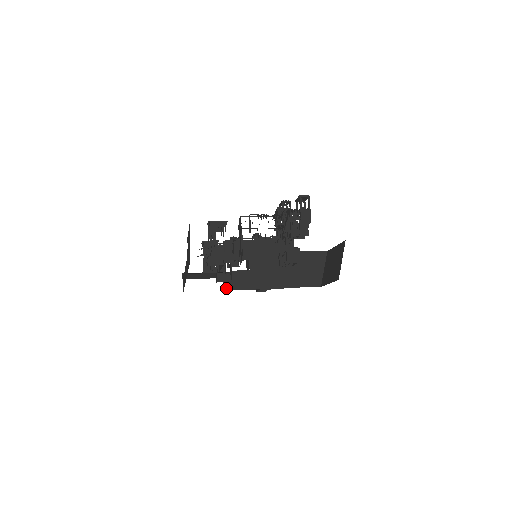
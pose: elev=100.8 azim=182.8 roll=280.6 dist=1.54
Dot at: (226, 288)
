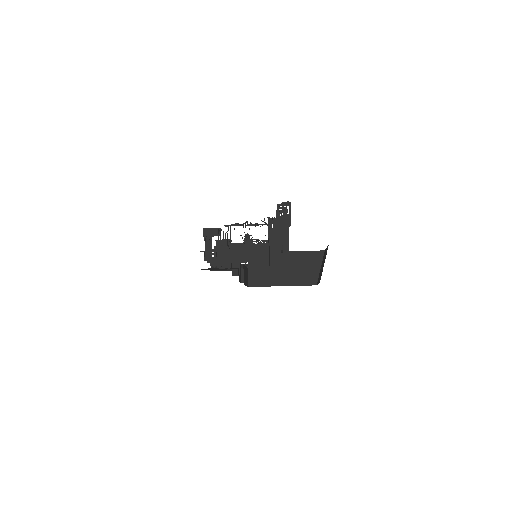
Dot at: occluded
